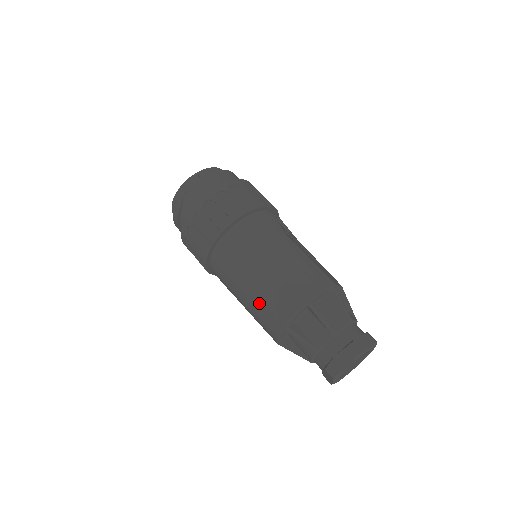
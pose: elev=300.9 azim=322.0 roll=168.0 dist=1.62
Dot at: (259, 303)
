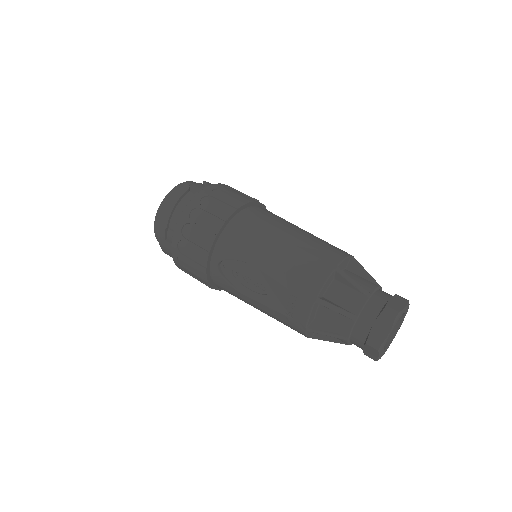
Dot at: (300, 251)
